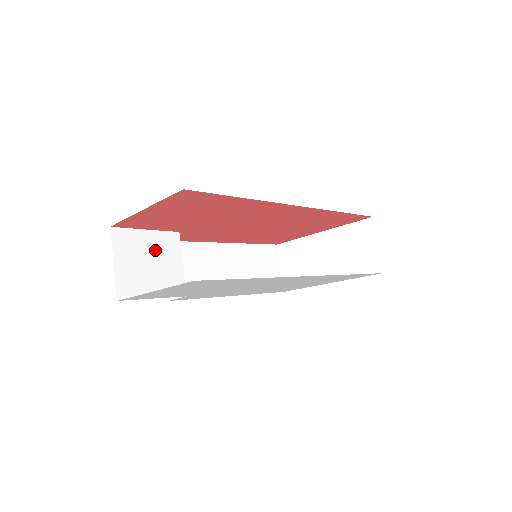
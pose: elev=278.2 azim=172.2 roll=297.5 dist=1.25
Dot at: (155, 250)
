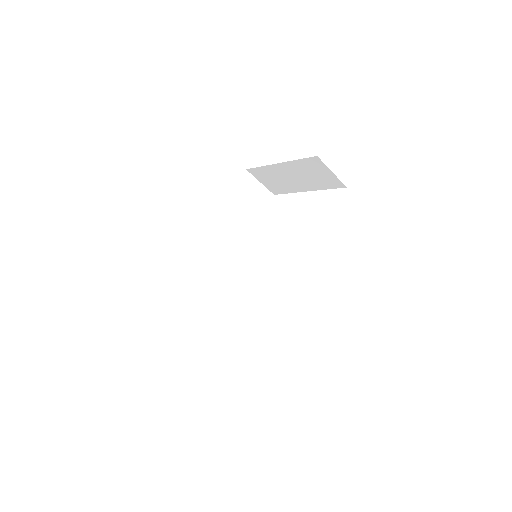
Dot at: (200, 311)
